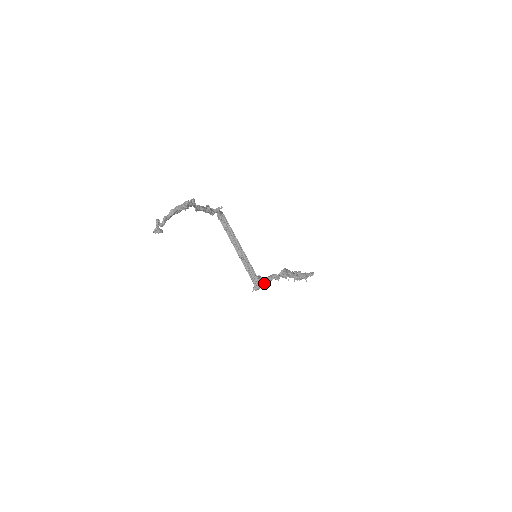
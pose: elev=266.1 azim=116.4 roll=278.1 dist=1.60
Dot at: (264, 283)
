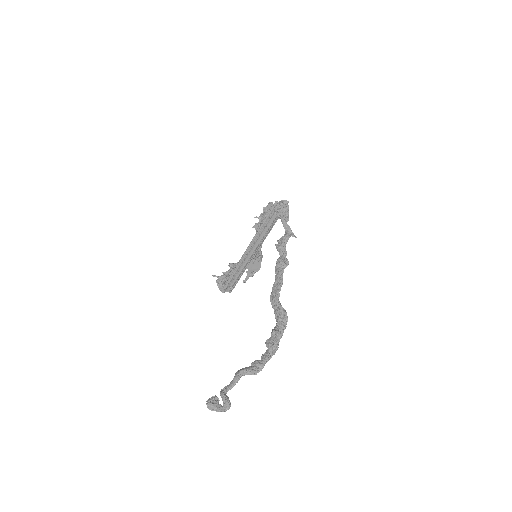
Dot at: occluded
